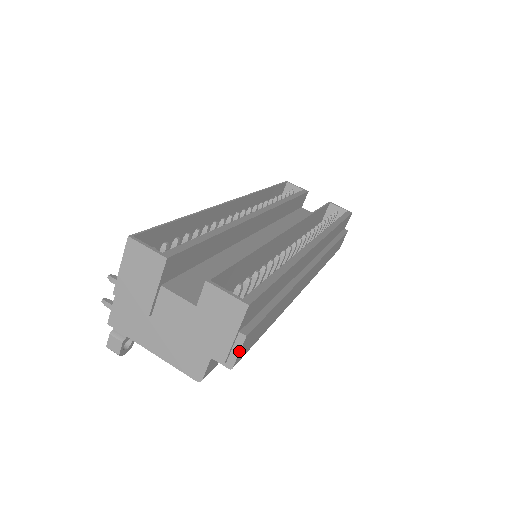
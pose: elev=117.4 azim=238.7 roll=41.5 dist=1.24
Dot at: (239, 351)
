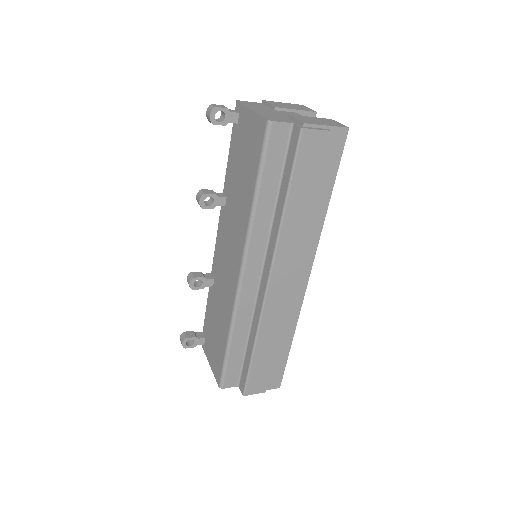
Dot at: (318, 129)
